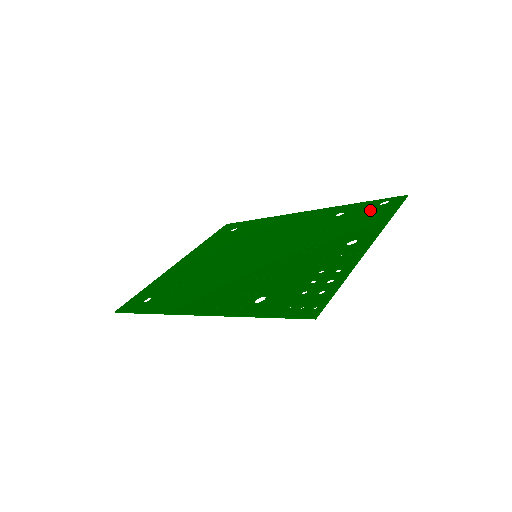
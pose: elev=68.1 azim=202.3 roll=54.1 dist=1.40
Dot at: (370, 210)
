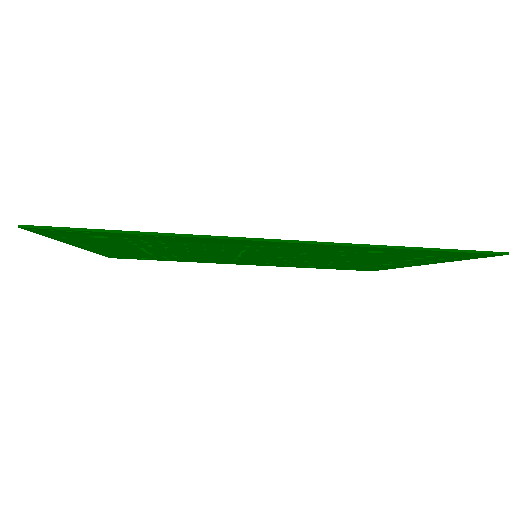
Dot at: occluded
